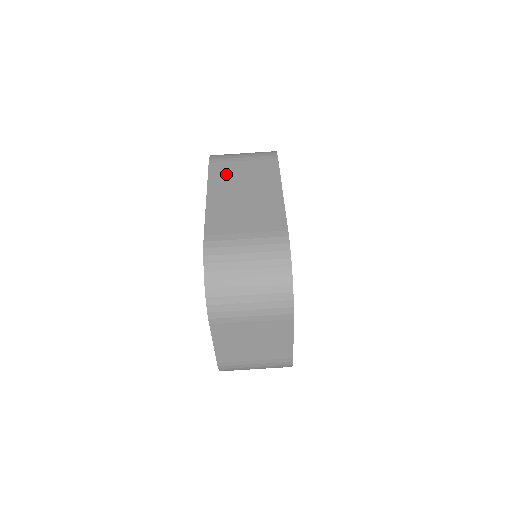
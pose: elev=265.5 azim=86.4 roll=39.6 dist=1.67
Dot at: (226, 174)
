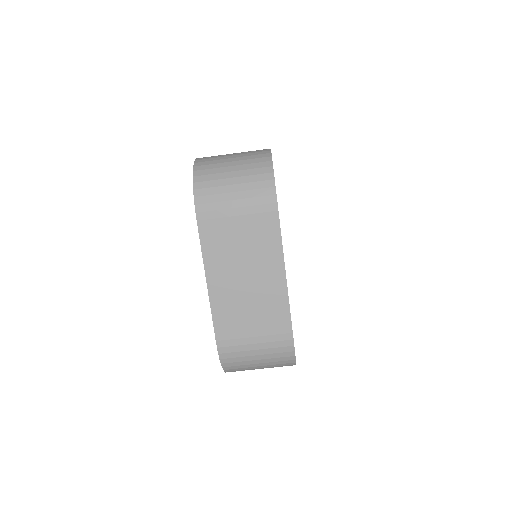
Dot at: (221, 244)
